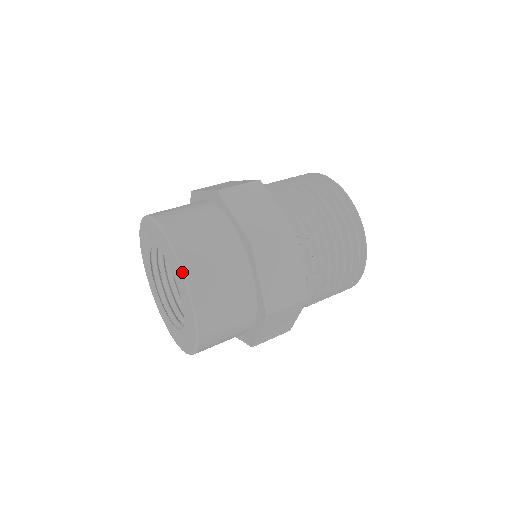
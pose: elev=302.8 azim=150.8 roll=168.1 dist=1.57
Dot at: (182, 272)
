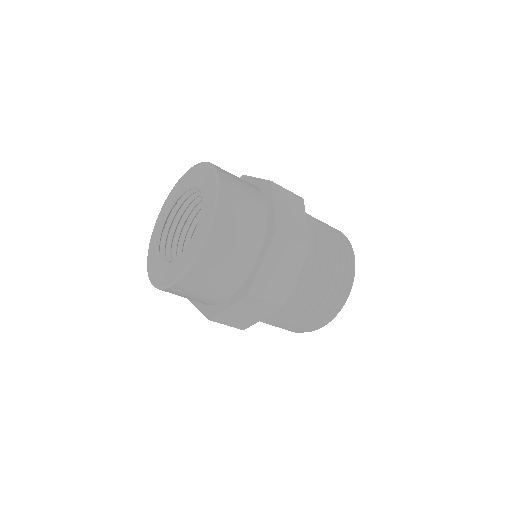
Dot at: (215, 170)
